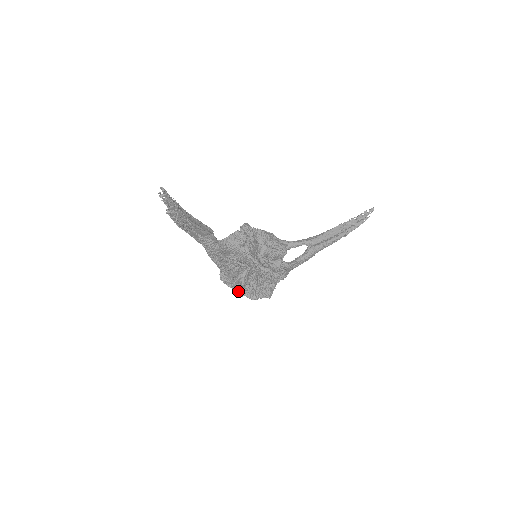
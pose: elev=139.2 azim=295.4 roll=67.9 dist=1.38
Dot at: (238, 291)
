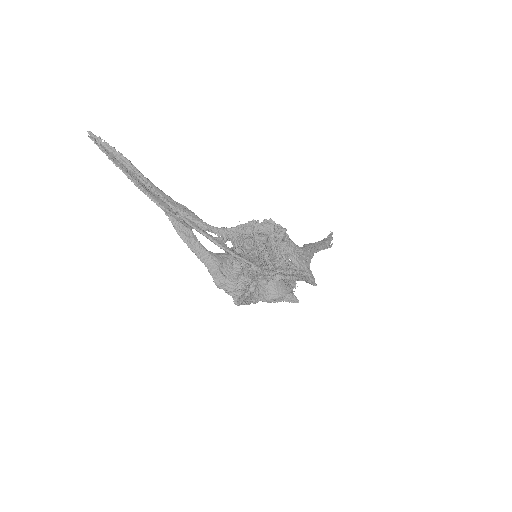
Dot at: (265, 272)
